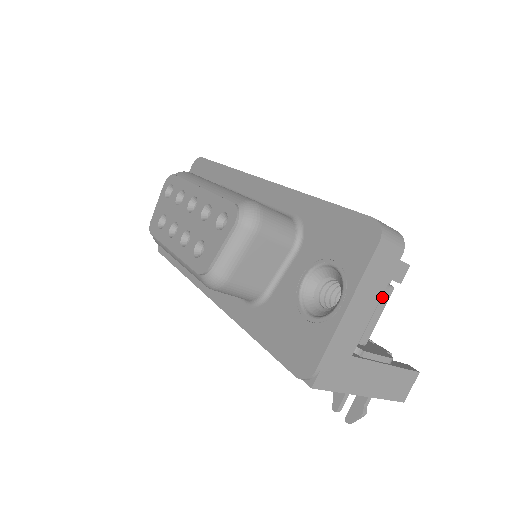
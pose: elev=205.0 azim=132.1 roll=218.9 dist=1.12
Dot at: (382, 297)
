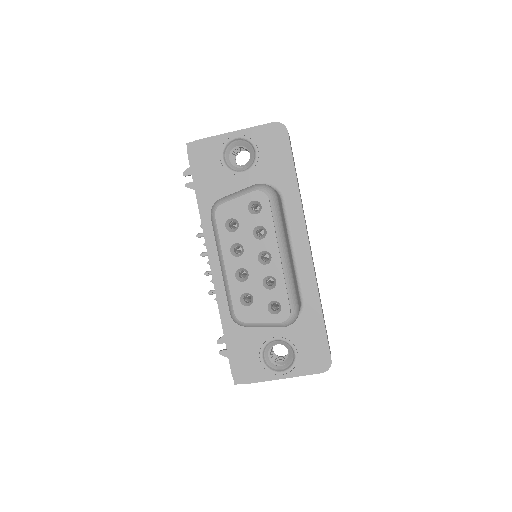
Dot at: occluded
